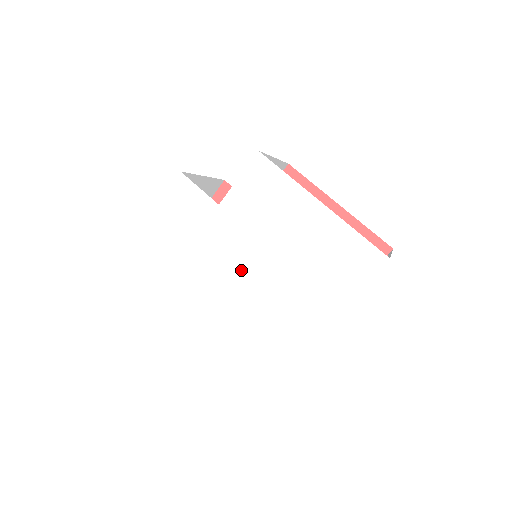
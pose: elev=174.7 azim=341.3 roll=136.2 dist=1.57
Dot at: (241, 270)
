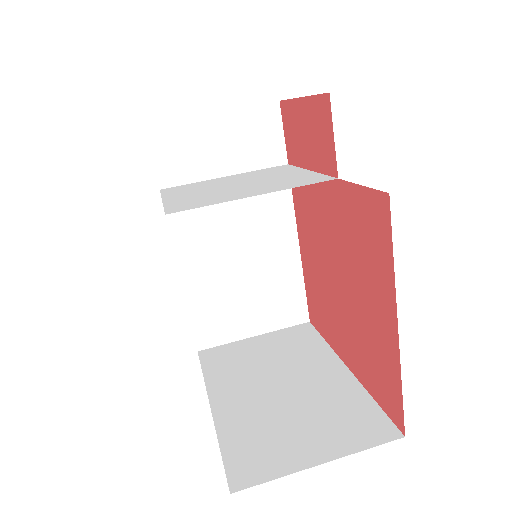
Dot at: occluded
